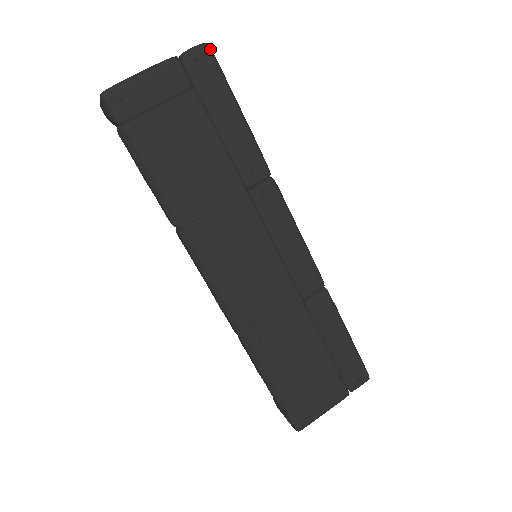
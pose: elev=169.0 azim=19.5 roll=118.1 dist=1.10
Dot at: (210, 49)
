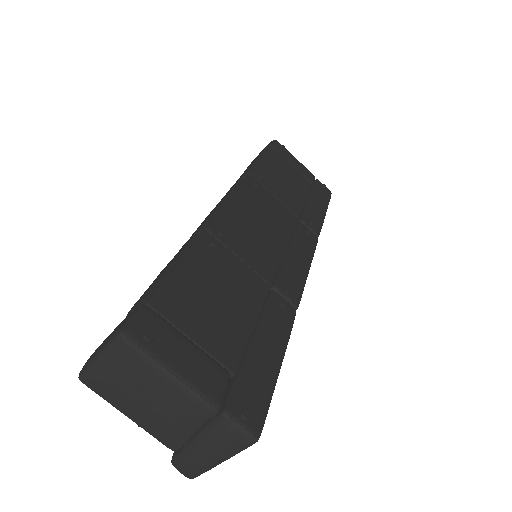
Dot at: occluded
